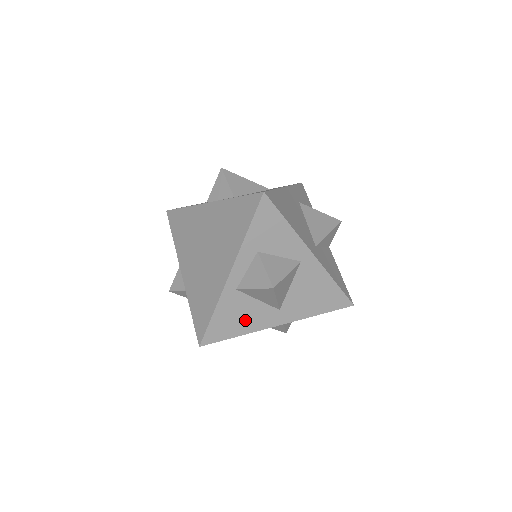
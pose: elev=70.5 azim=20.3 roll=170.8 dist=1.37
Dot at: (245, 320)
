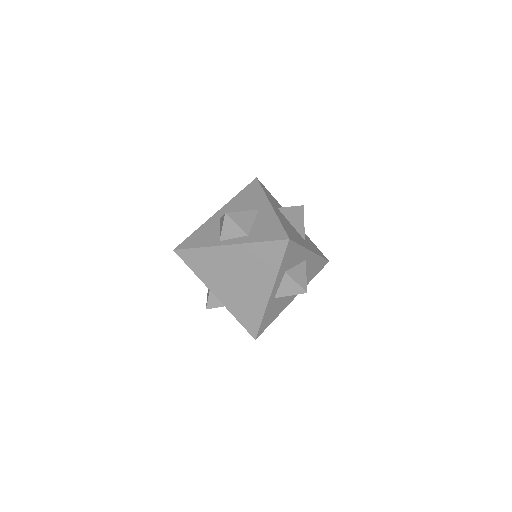
Dot at: (278, 309)
